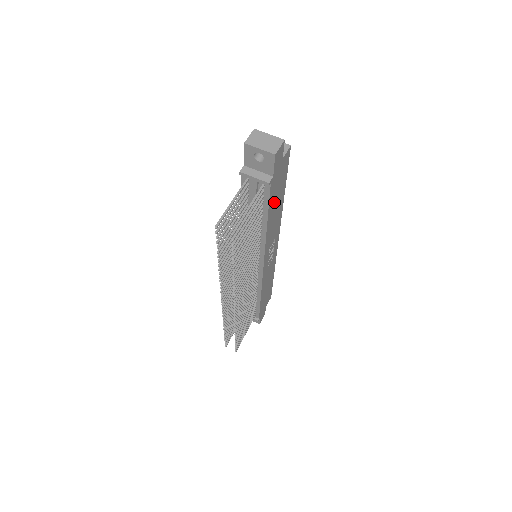
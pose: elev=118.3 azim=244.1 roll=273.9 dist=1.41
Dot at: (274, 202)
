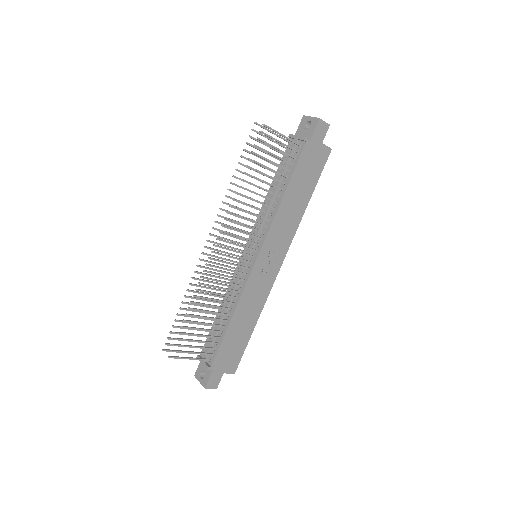
Dot at: (299, 181)
